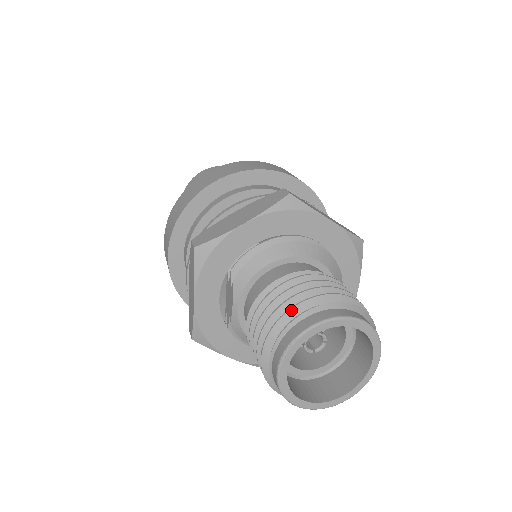
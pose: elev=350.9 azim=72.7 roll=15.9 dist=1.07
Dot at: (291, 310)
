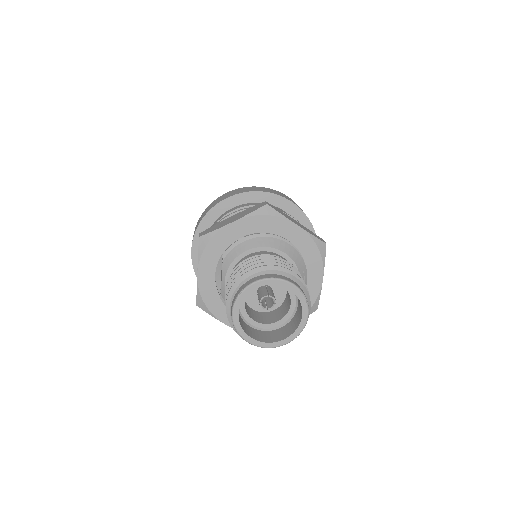
Dot at: (246, 273)
